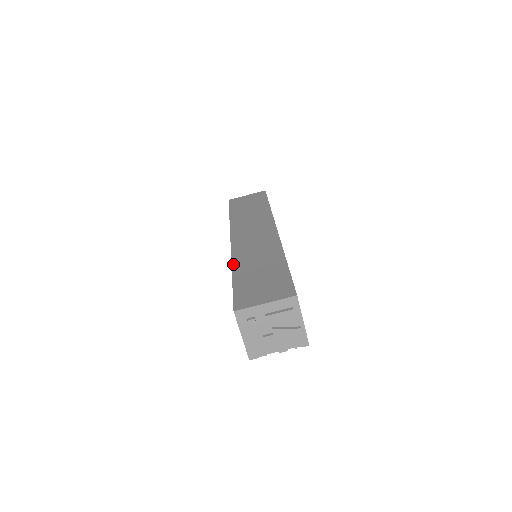
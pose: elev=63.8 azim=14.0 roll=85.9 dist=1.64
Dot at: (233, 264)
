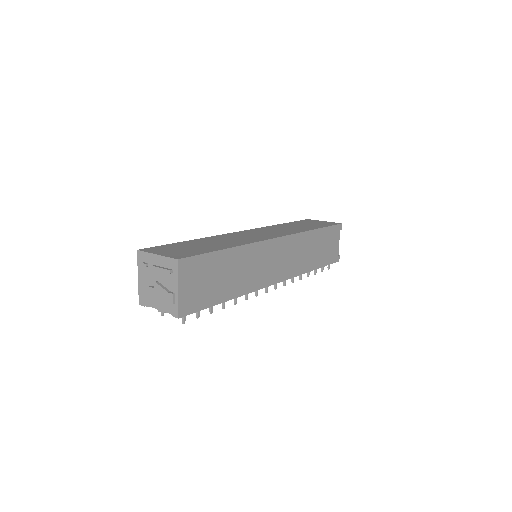
Dot at: (205, 237)
